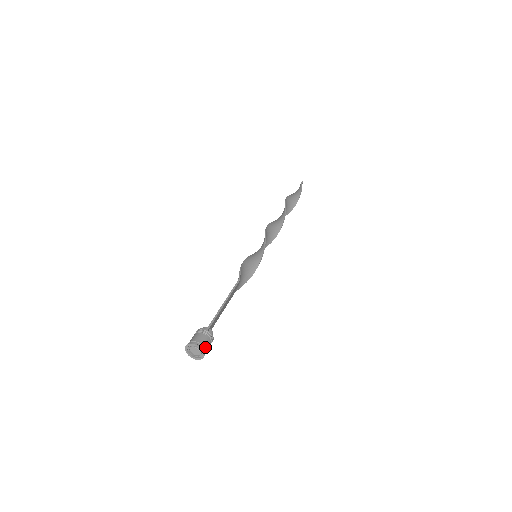
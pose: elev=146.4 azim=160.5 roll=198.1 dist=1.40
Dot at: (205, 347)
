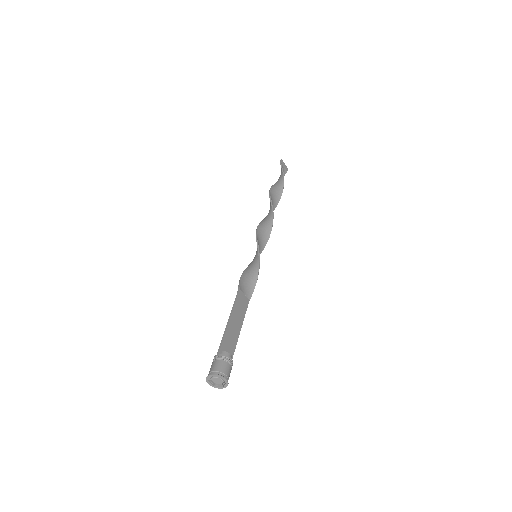
Dot at: (221, 371)
